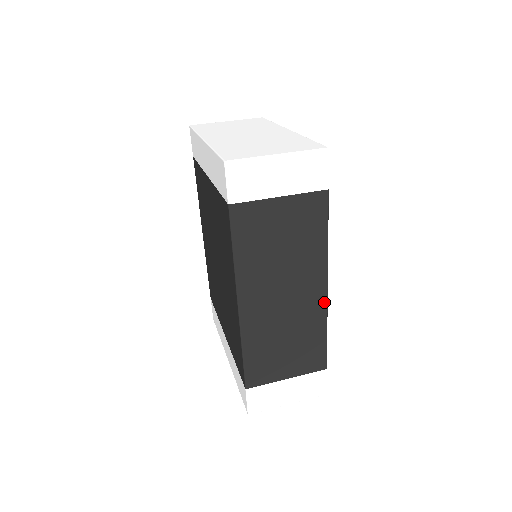
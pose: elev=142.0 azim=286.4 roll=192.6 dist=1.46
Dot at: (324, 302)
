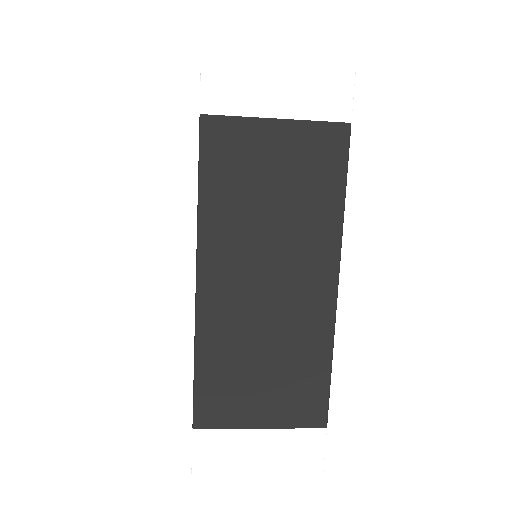
Dot at: (331, 307)
